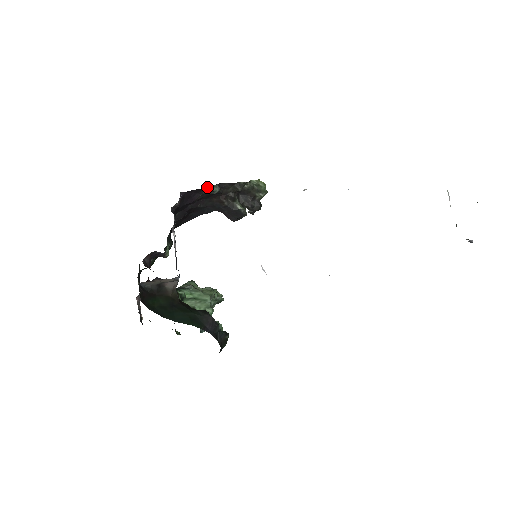
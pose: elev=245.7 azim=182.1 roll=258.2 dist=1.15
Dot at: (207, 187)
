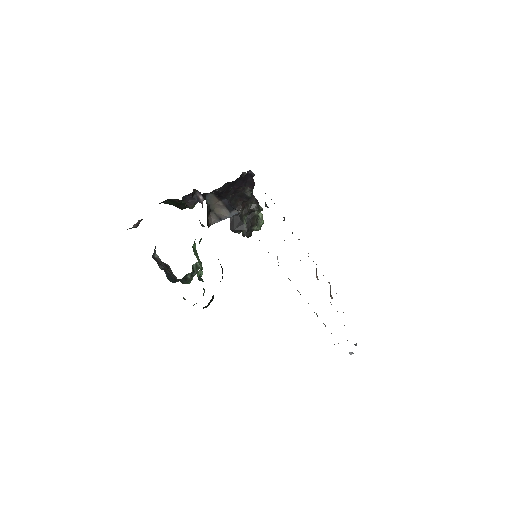
Dot at: occluded
